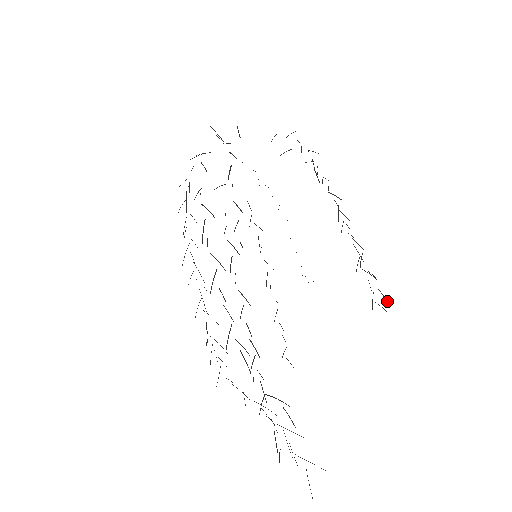
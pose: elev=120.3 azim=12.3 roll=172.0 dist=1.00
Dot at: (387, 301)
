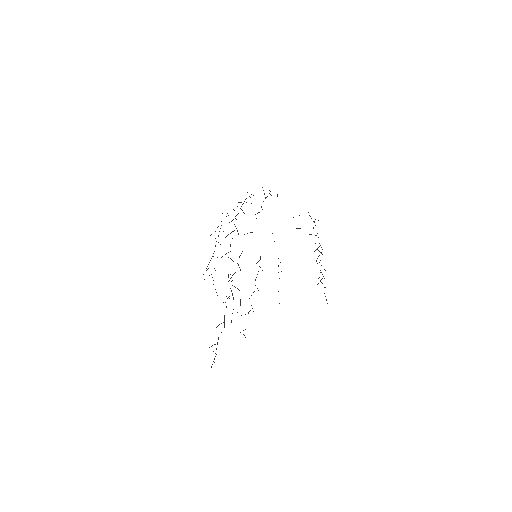
Dot at: occluded
